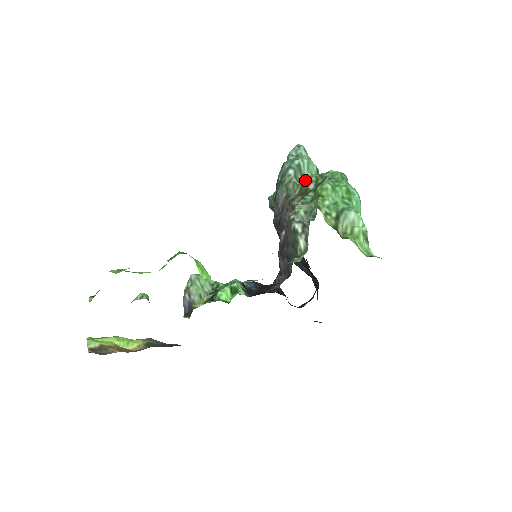
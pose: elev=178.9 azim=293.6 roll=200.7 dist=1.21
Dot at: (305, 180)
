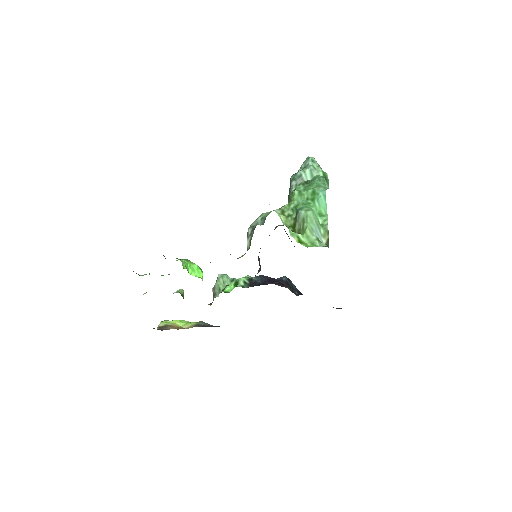
Dot at: (294, 189)
